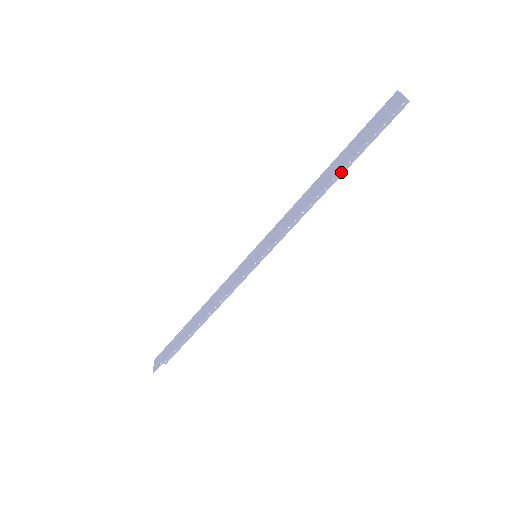
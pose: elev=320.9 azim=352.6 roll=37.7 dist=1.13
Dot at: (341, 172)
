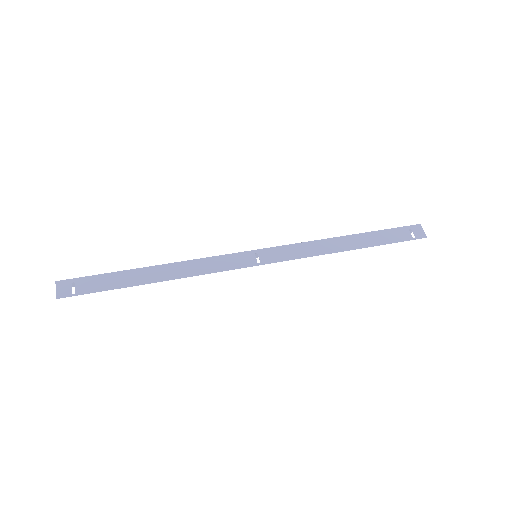
Dot at: occluded
